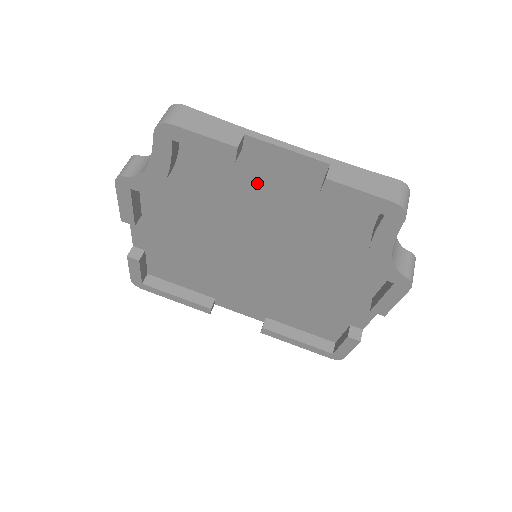
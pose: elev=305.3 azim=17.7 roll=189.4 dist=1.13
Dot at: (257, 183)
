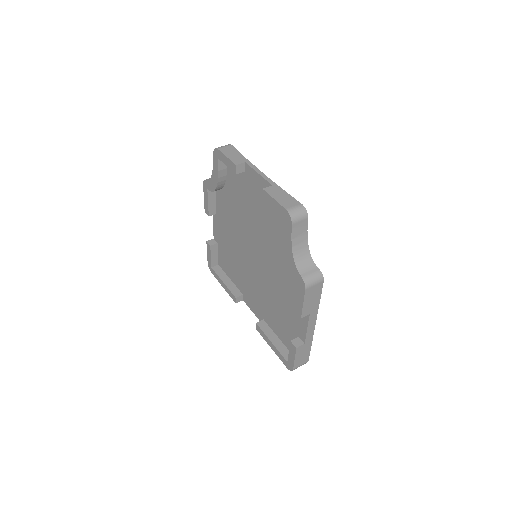
Dot at: (251, 196)
